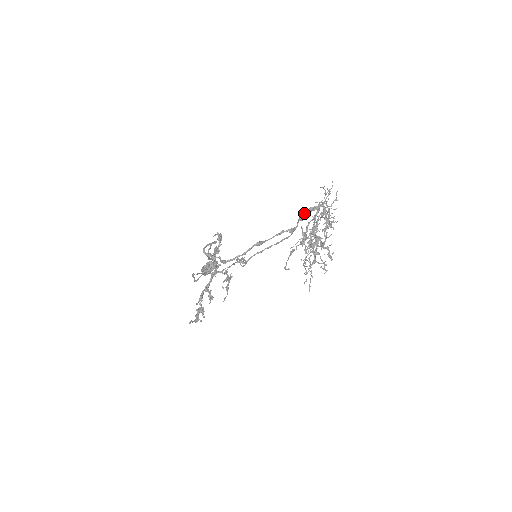
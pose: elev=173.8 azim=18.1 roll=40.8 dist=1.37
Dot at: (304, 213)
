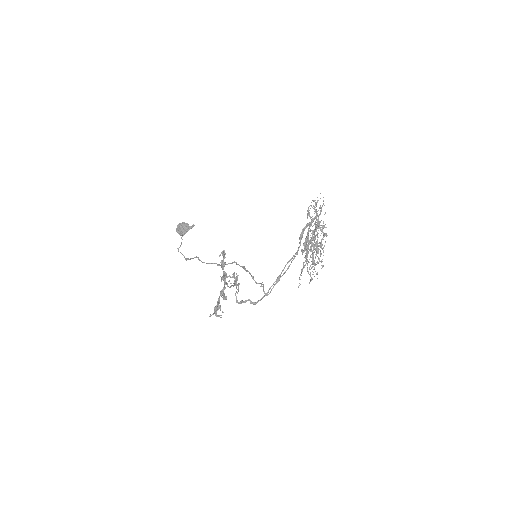
Dot at: (302, 231)
